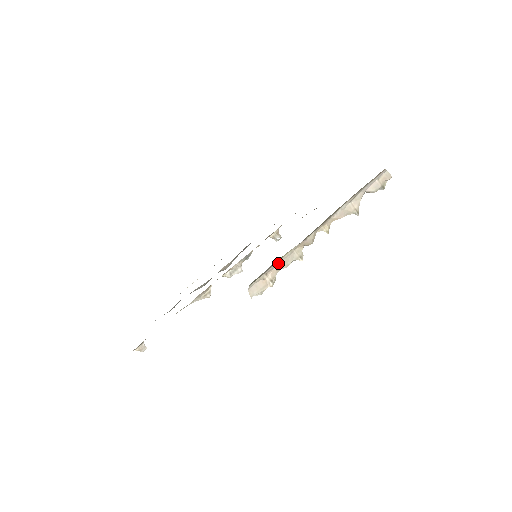
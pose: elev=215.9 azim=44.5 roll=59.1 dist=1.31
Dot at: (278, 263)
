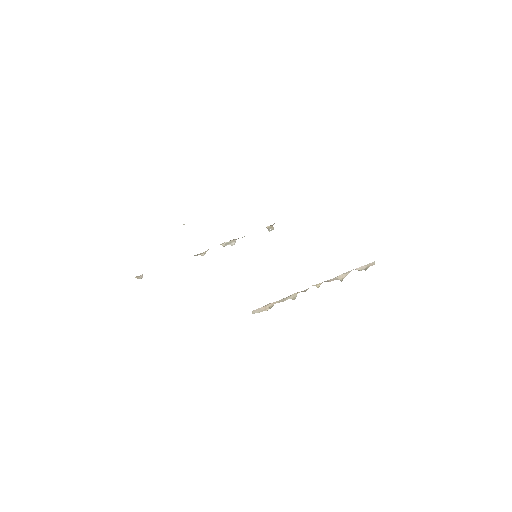
Dot at: (279, 300)
